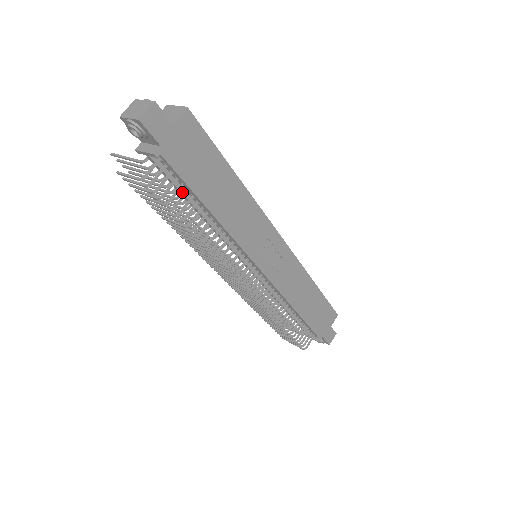
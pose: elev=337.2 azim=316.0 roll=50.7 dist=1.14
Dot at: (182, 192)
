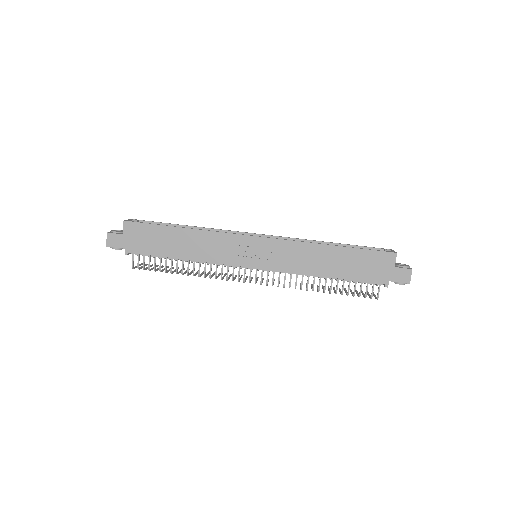
Dot at: (162, 257)
